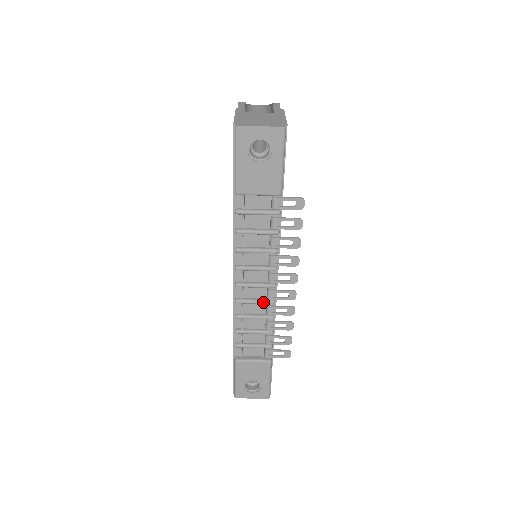
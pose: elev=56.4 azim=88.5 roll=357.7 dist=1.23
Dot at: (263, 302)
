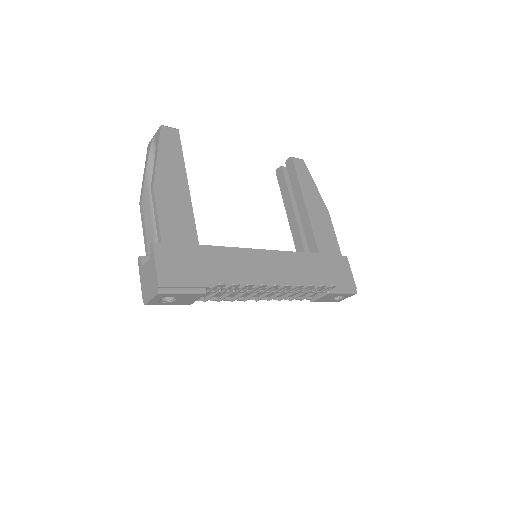
Dot at: (280, 294)
